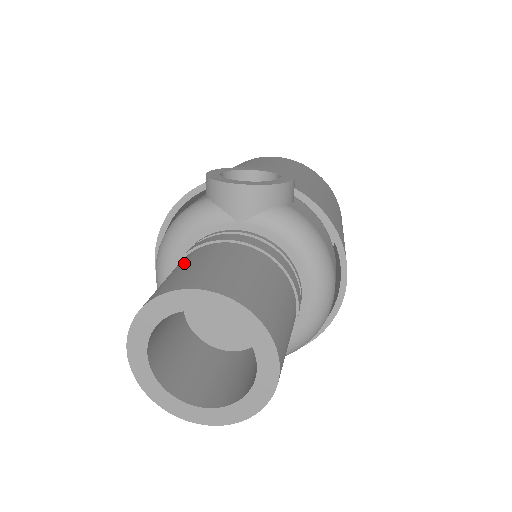
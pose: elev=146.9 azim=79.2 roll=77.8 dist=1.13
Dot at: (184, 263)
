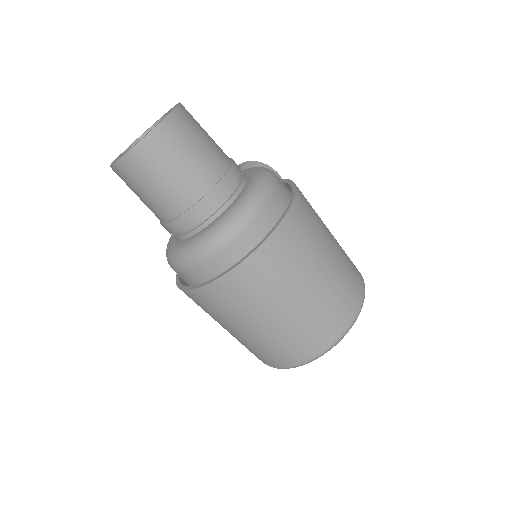
Dot at: occluded
